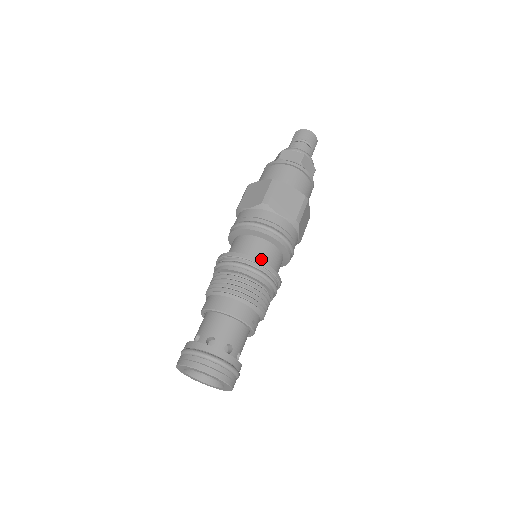
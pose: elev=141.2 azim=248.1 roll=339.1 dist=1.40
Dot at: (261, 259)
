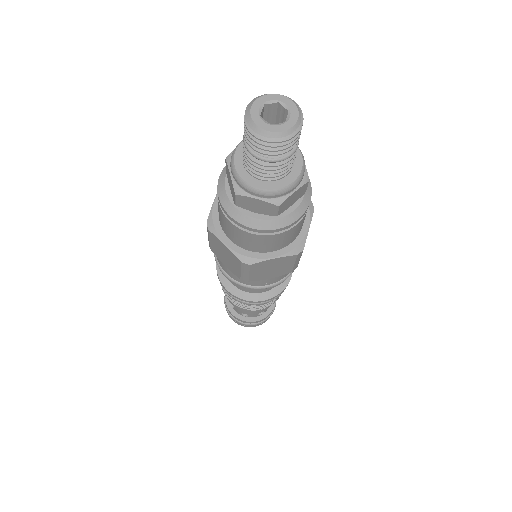
Dot at: (263, 291)
